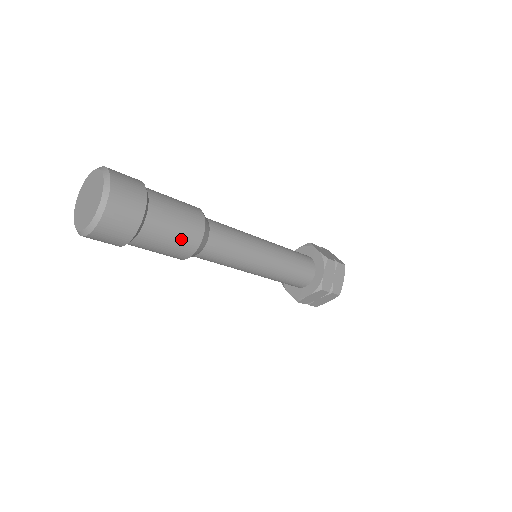
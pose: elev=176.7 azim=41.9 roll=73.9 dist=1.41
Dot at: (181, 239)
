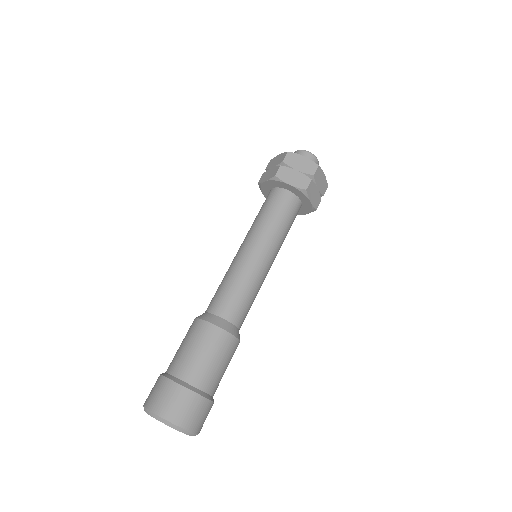
Dot at: occluded
